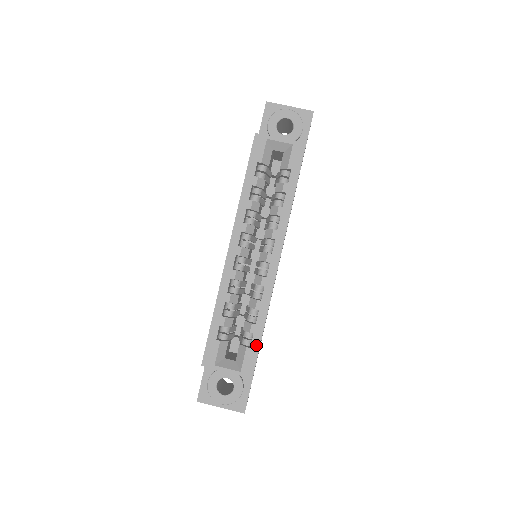
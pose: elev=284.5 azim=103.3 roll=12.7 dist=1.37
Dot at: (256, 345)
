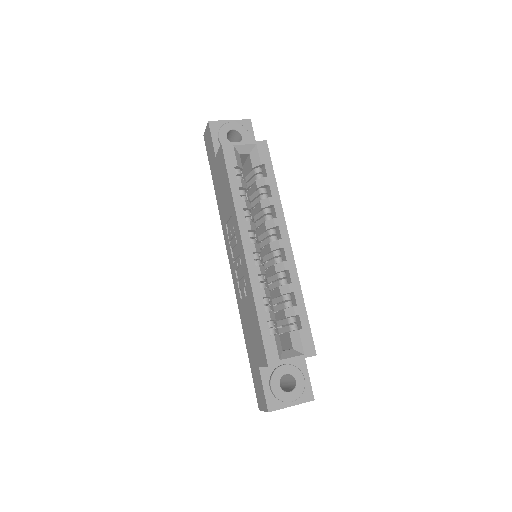
Dot at: (306, 324)
